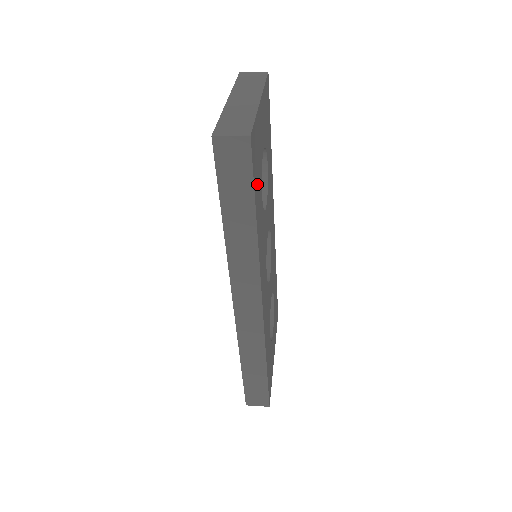
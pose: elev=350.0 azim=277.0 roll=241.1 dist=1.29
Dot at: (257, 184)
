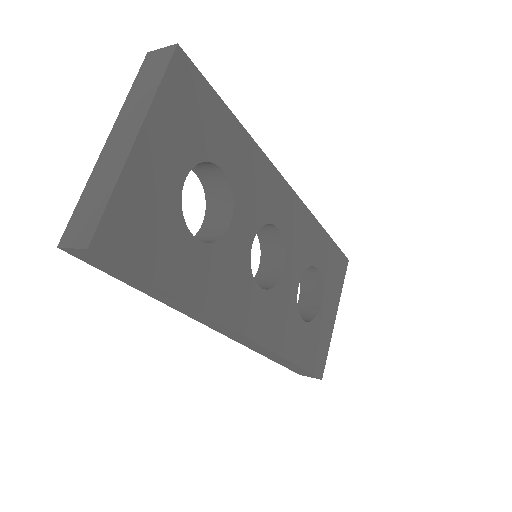
Dot at: (160, 256)
